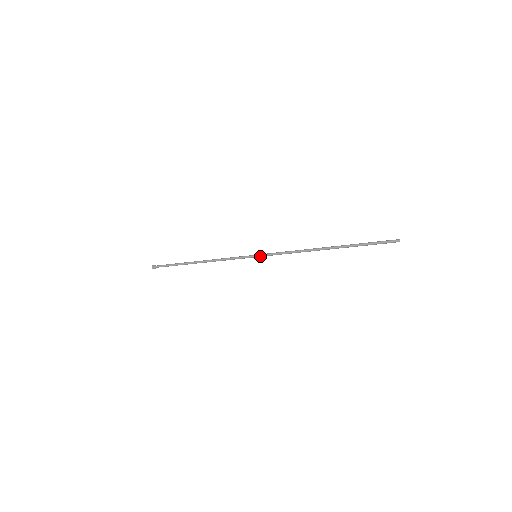
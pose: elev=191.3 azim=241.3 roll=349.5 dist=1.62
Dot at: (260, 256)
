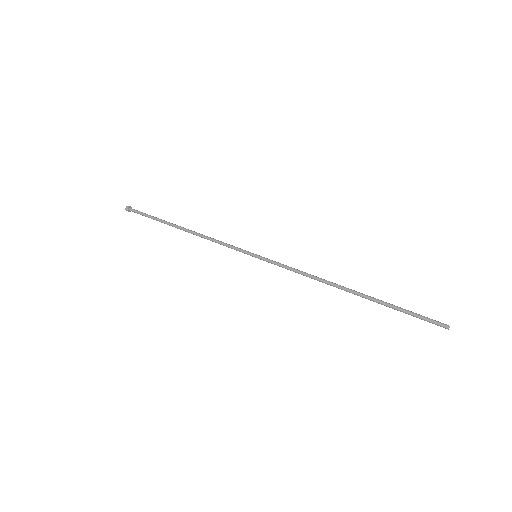
Dot at: occluded
